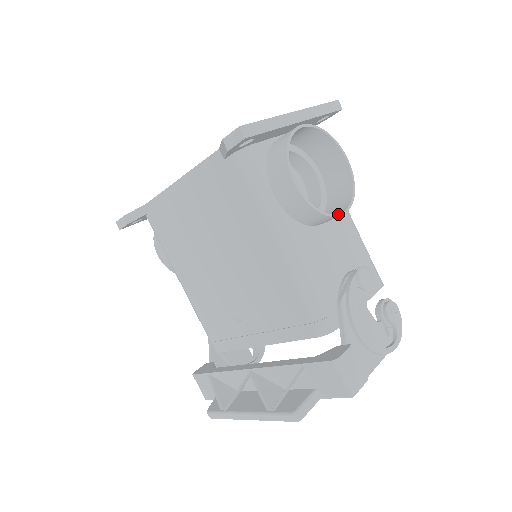
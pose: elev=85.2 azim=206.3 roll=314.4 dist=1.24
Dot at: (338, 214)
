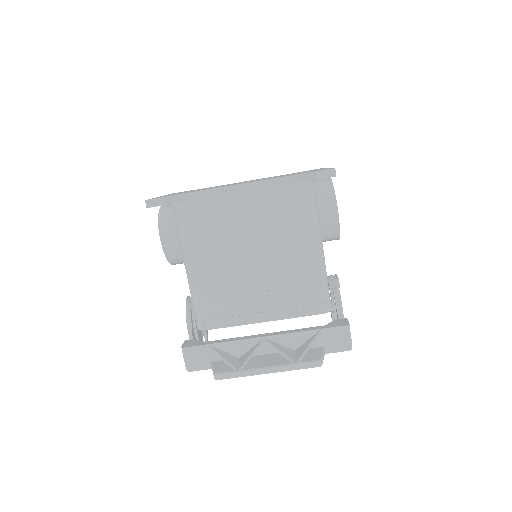
Dot at: occluded
